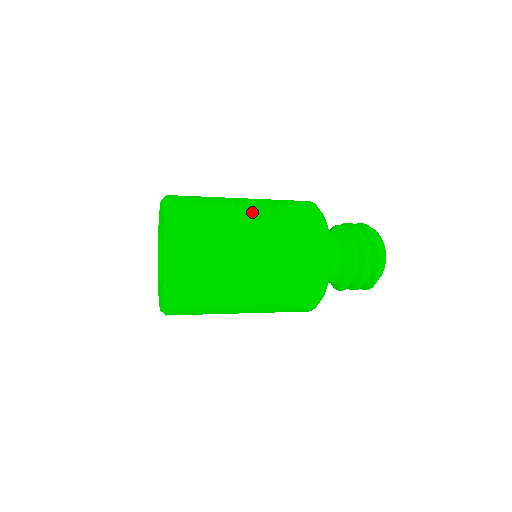
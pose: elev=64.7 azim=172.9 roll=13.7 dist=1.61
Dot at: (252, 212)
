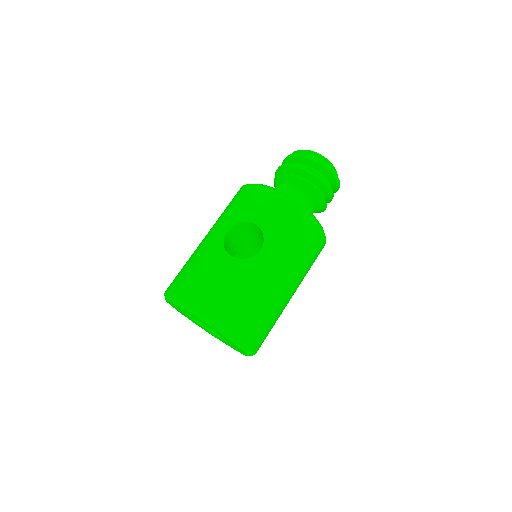
Dot at: (256, 256)
